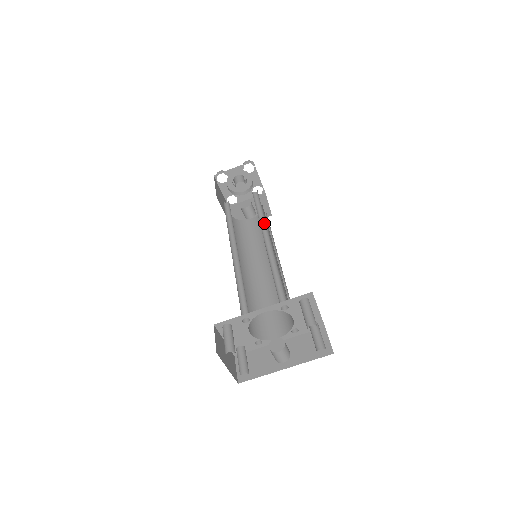
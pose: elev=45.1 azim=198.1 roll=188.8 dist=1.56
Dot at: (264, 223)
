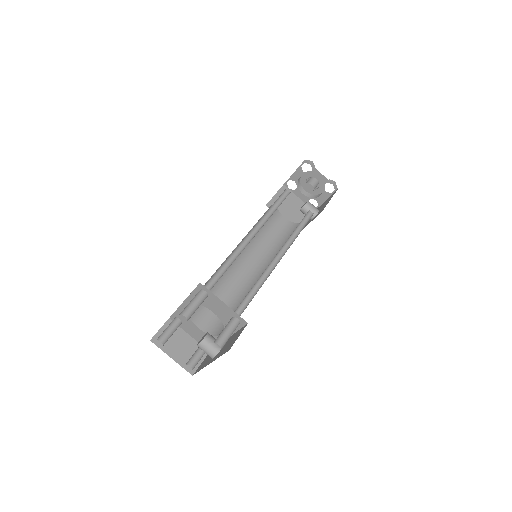
Dot at: occluded
